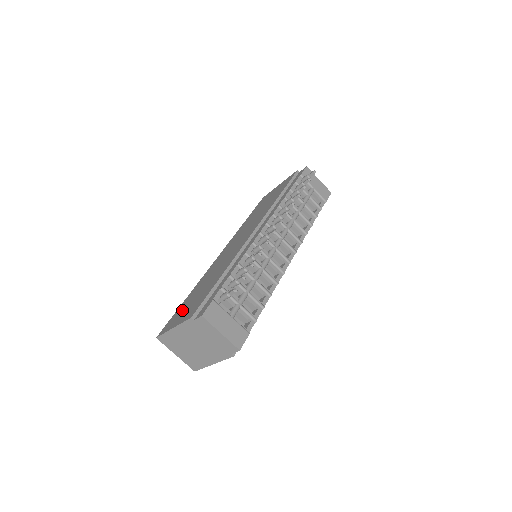
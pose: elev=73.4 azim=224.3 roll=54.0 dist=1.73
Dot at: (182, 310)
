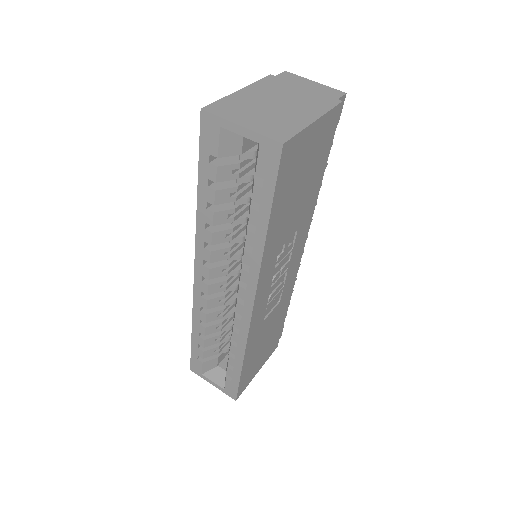
Dot at: occluded
